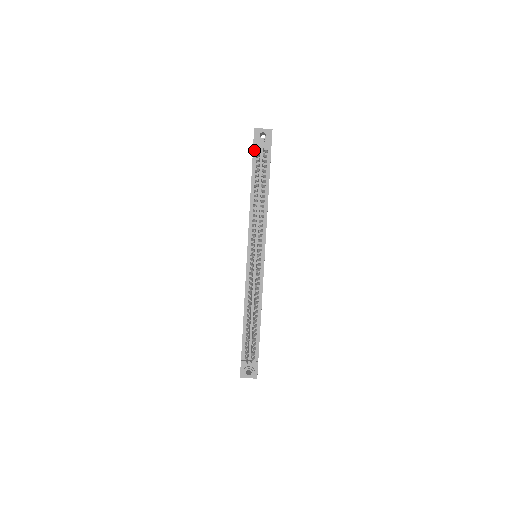
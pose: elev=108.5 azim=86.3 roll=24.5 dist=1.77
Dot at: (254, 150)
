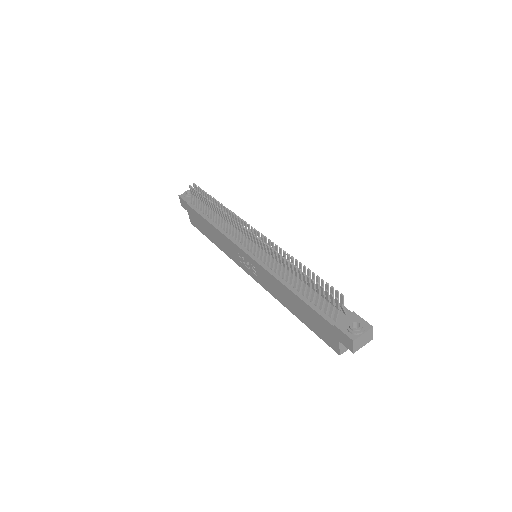
Dot at: (189, 204)
